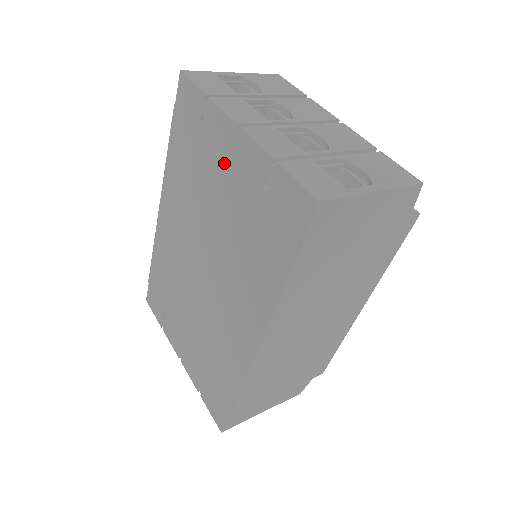
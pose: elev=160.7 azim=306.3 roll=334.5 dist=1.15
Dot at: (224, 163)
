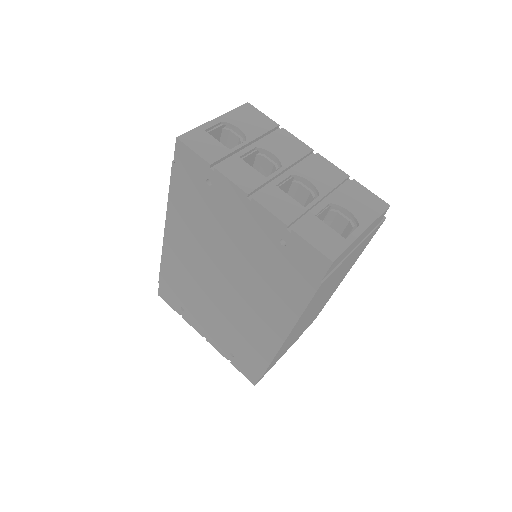
Dot at: (237, 218)
